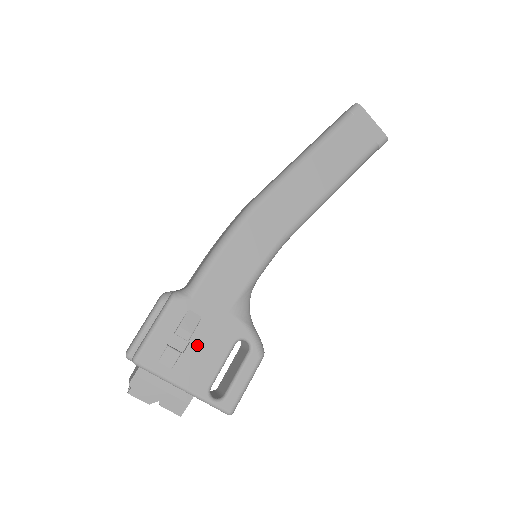
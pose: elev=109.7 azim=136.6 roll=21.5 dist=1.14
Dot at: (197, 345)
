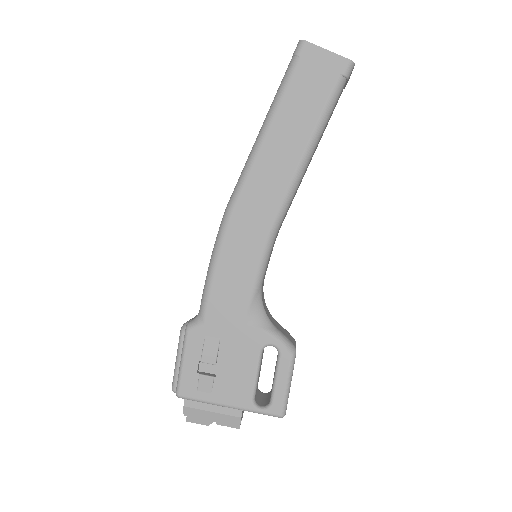
Dot at: (226, 365)
